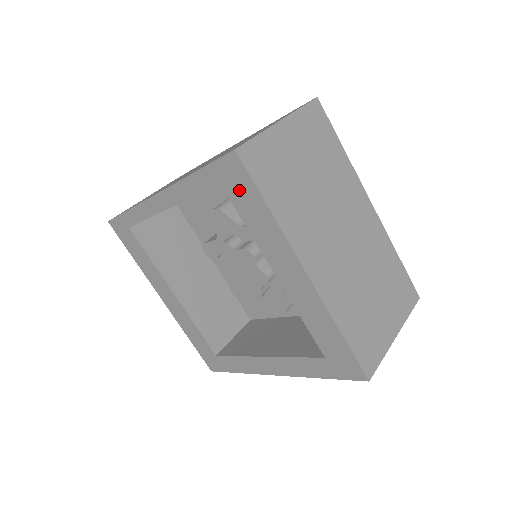
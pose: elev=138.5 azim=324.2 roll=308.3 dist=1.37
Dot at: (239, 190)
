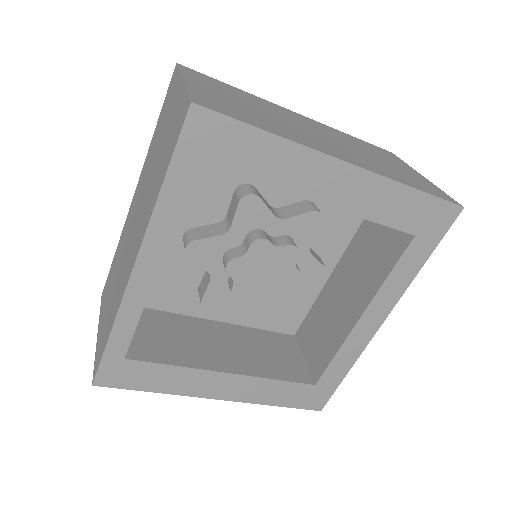
Dot at: (224, 147)
